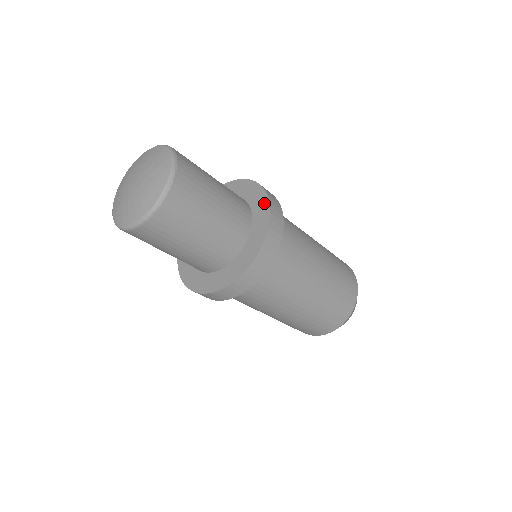
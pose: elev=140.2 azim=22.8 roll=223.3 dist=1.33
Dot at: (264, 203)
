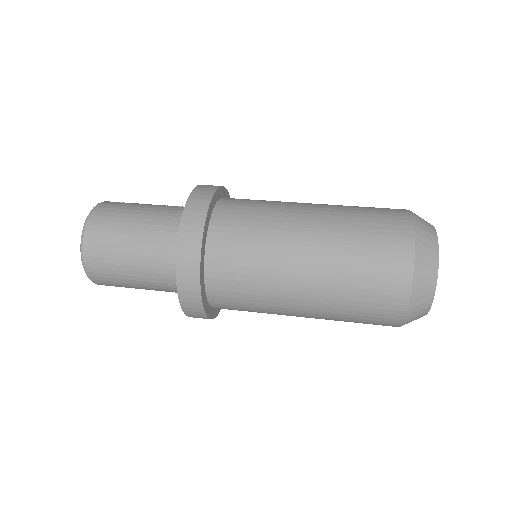
Dot at: (178, 278)
